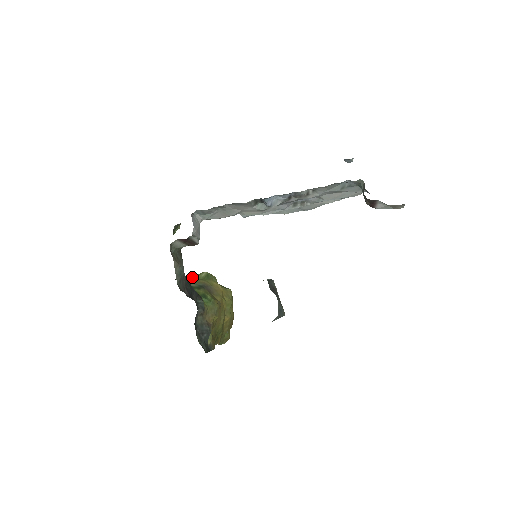
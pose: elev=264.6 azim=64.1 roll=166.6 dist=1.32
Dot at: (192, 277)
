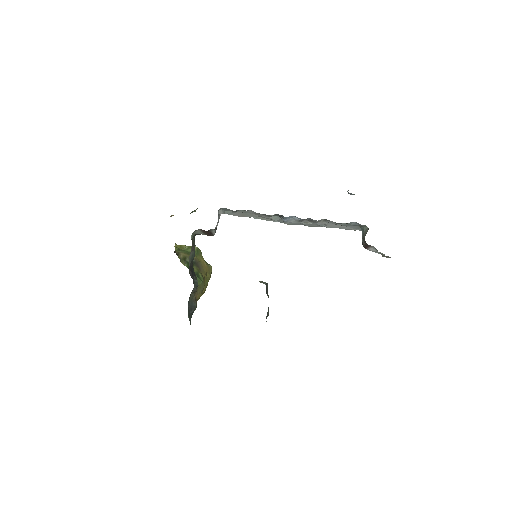
Dot at: (183, 249)
